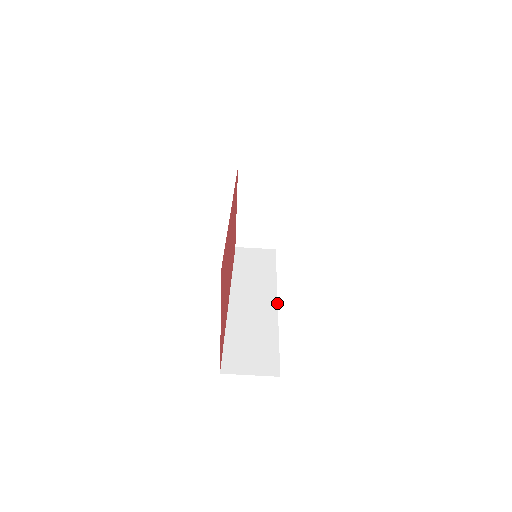
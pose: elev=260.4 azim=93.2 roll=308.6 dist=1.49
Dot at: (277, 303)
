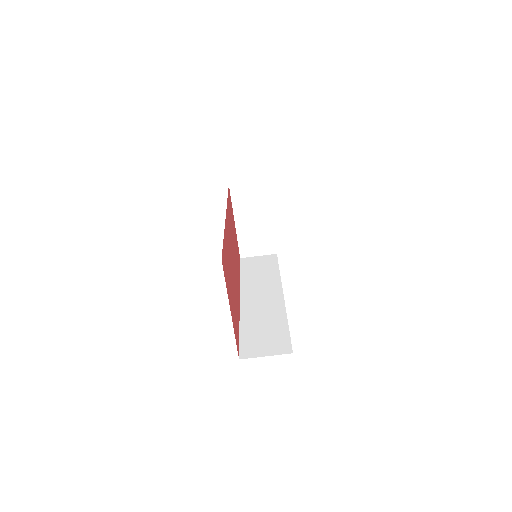
Dot at: (283, 296)
